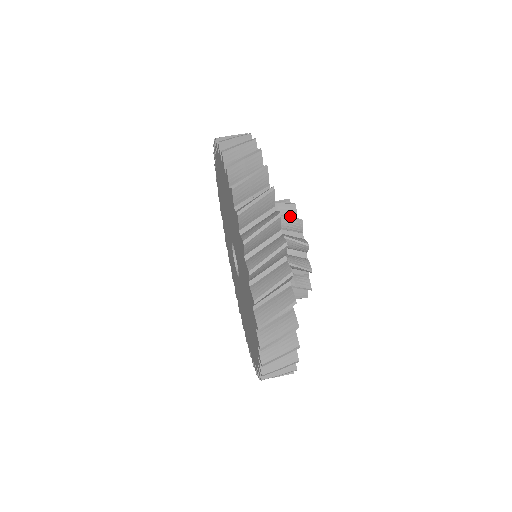
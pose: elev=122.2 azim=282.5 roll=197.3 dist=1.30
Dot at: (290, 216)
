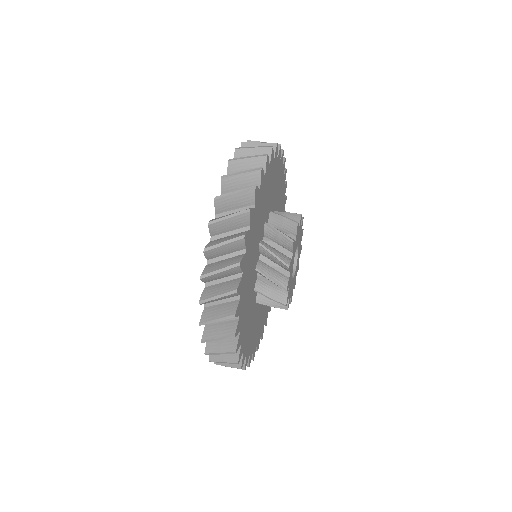
Dot at: occluded
